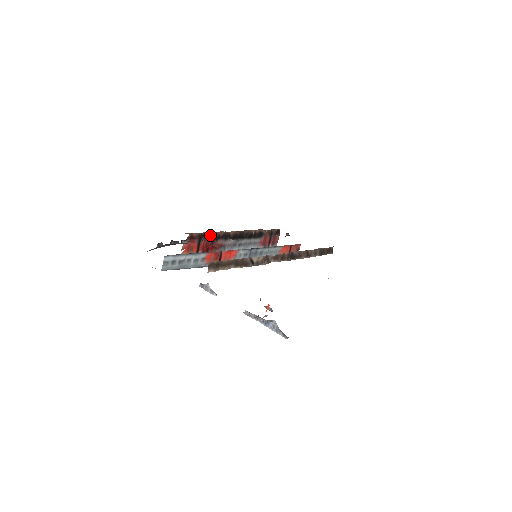
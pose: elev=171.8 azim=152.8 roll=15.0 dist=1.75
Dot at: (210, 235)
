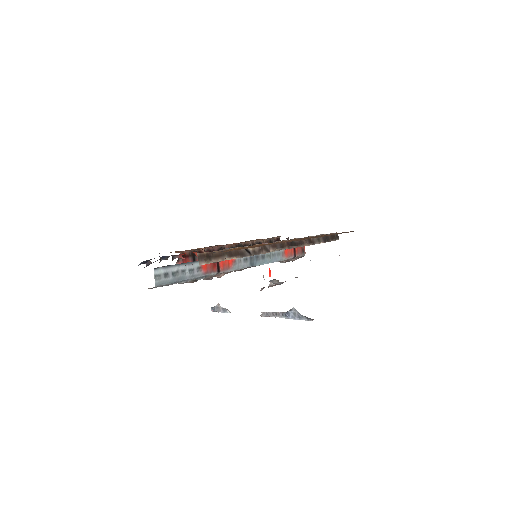
Dot at: (203, 251)
